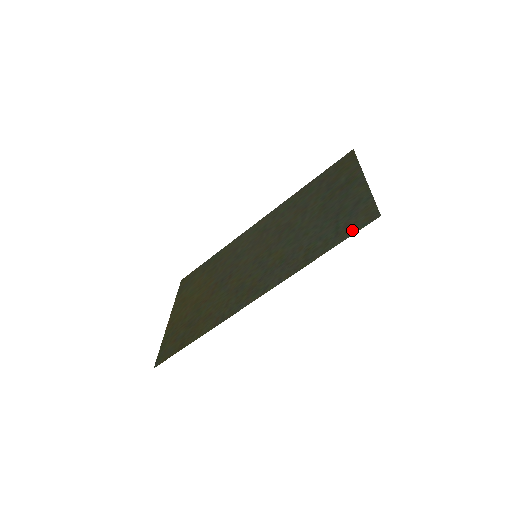
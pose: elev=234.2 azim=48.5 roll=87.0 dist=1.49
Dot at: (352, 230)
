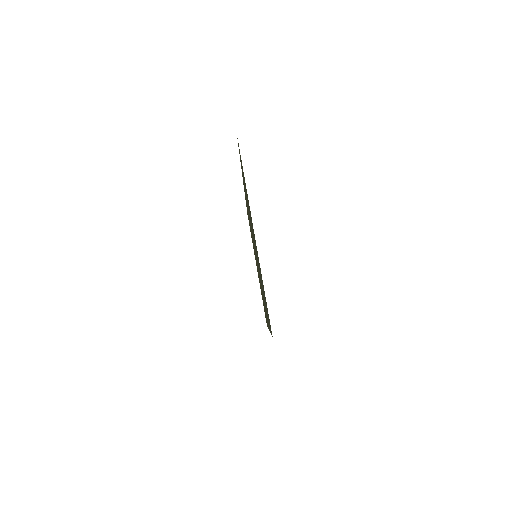
Dot at: occluded
